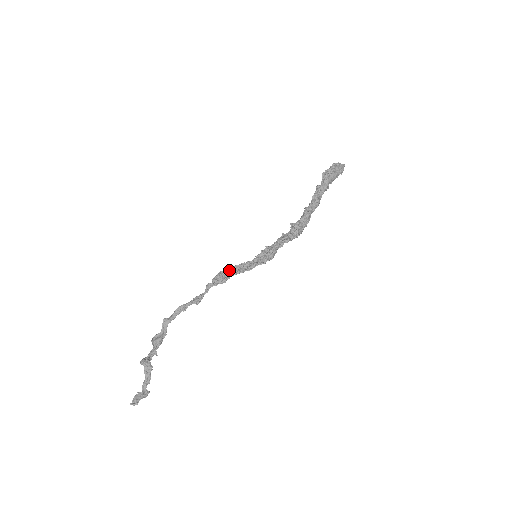
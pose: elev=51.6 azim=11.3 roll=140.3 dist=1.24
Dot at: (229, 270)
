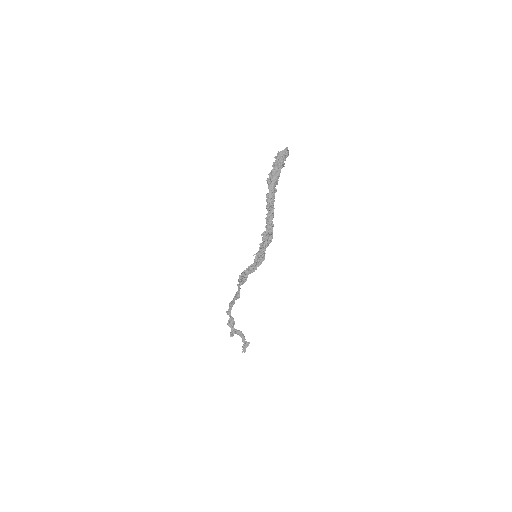
Dot at: (244, 273)
